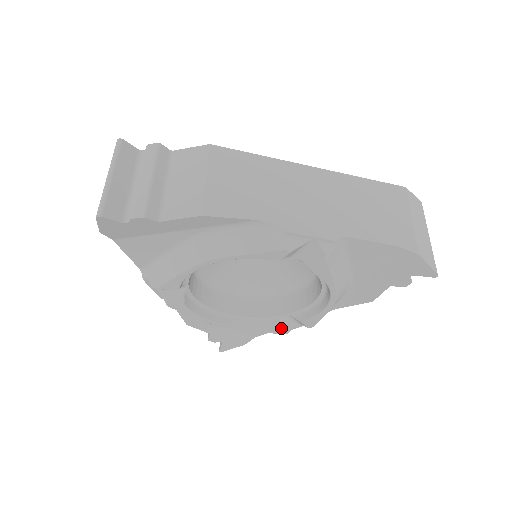
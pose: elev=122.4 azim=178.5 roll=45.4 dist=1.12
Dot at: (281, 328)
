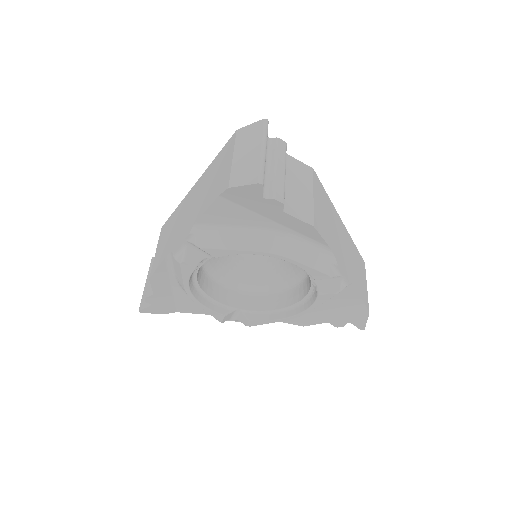
Dot at: (226, 317)
